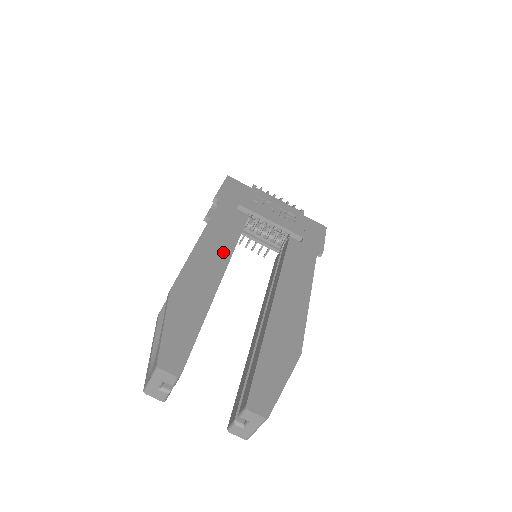
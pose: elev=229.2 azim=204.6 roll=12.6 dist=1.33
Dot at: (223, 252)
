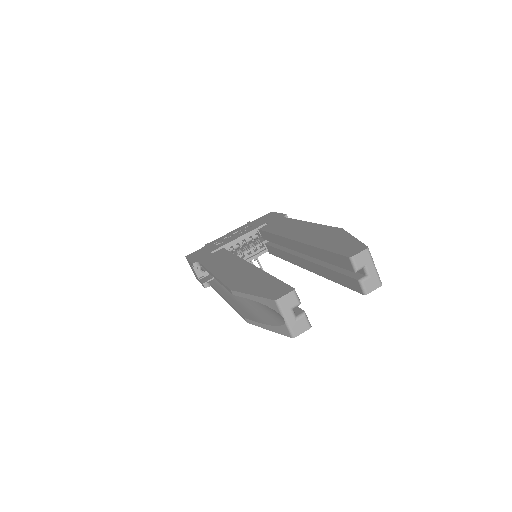
Dot at: (234, 262)
